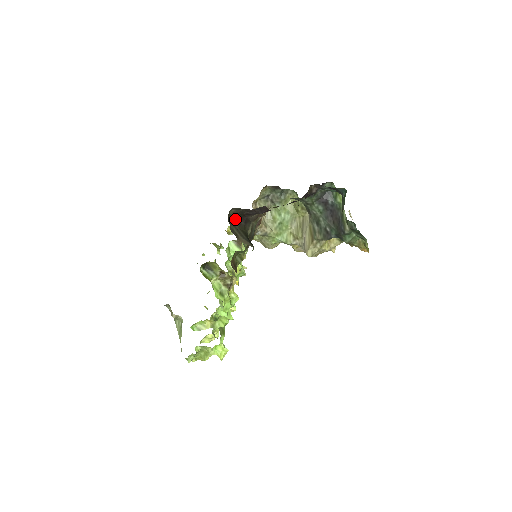
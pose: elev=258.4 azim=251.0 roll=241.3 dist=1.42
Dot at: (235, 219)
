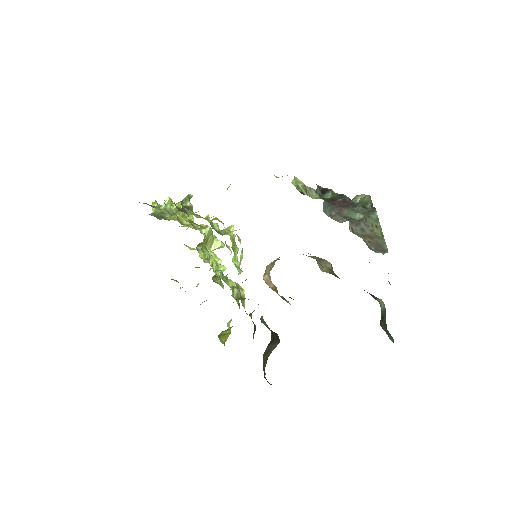
Dot at: (264, 355)
